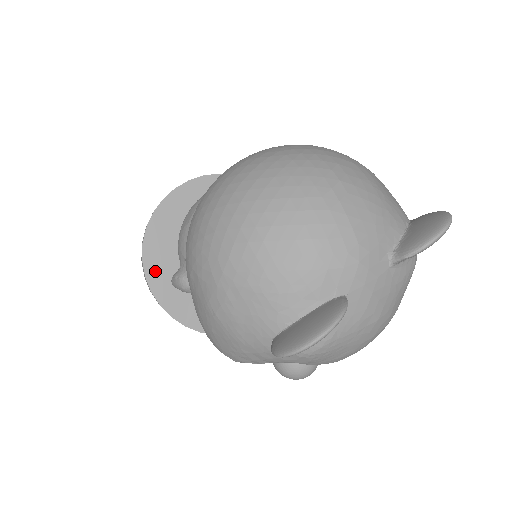
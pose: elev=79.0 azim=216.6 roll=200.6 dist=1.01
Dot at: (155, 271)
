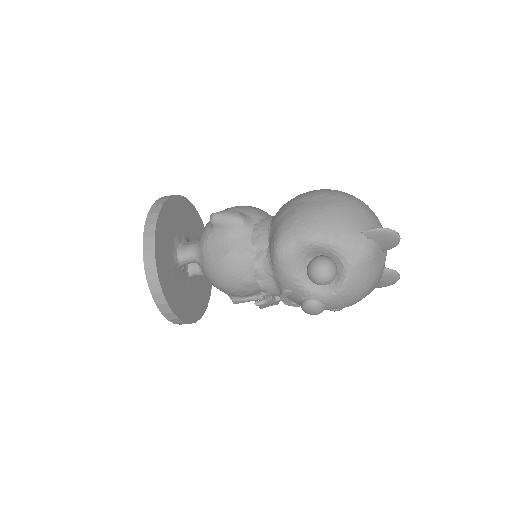
Dot at: (167, 210)
